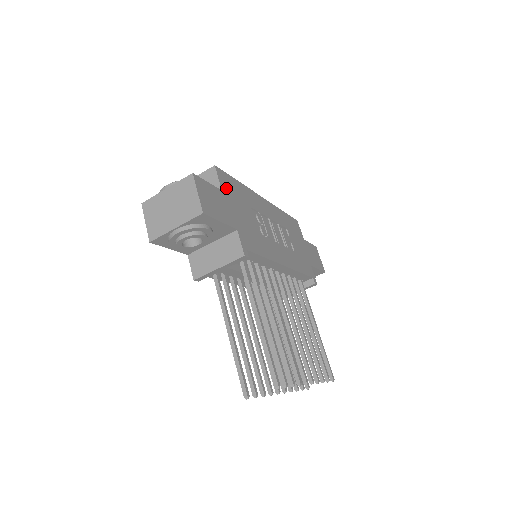
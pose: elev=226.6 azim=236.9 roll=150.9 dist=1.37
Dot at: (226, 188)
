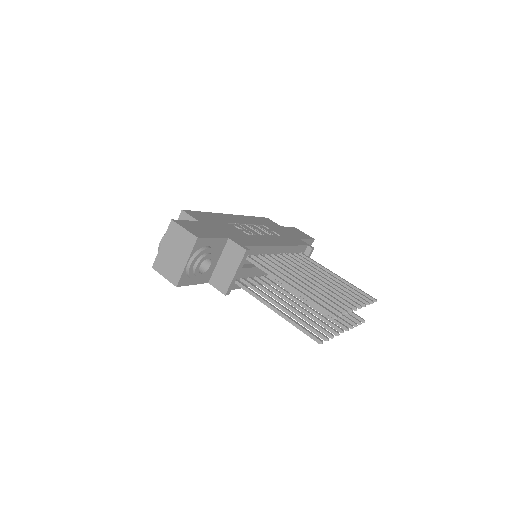
Dot at: (200, 219)
